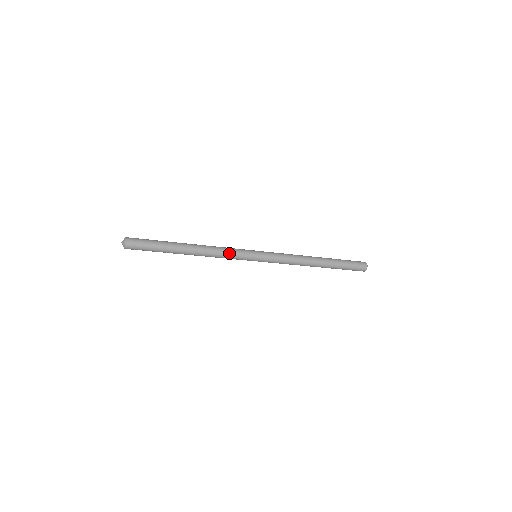
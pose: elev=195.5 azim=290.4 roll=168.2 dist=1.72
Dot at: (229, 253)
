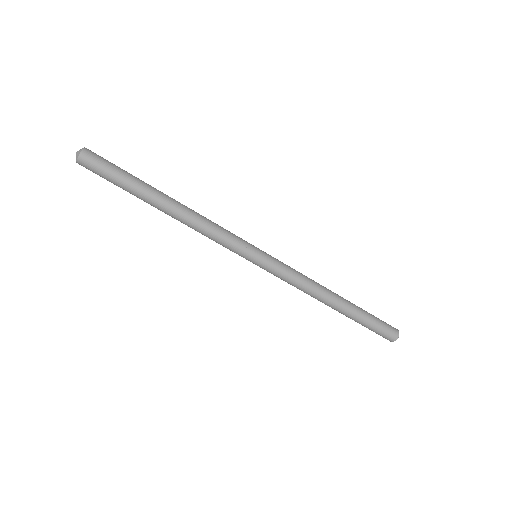
Dot at: (220, 235)
